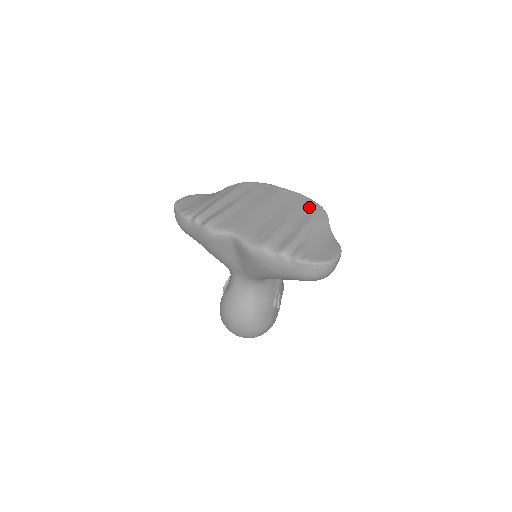
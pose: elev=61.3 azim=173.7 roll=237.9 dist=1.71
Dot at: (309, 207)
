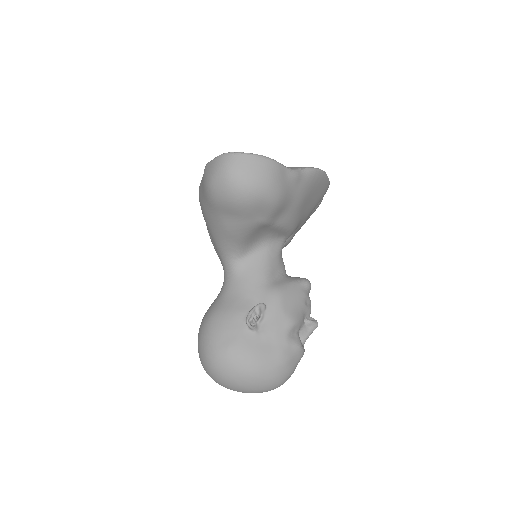
Dot at: occluded
